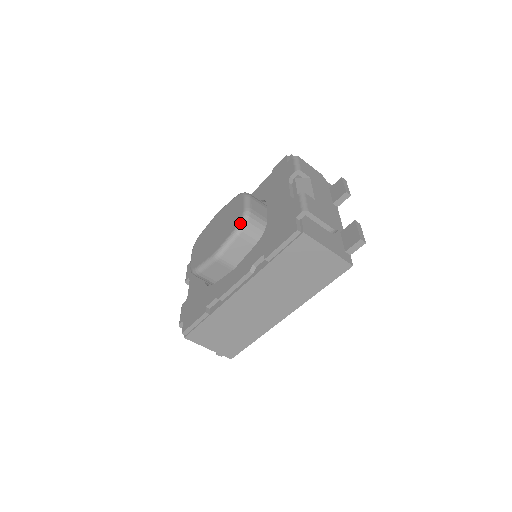
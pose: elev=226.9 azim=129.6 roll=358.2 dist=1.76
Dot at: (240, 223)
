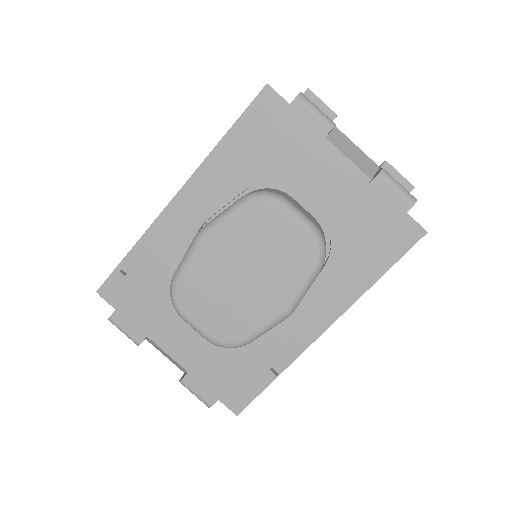
Dot at: (321, 256)
